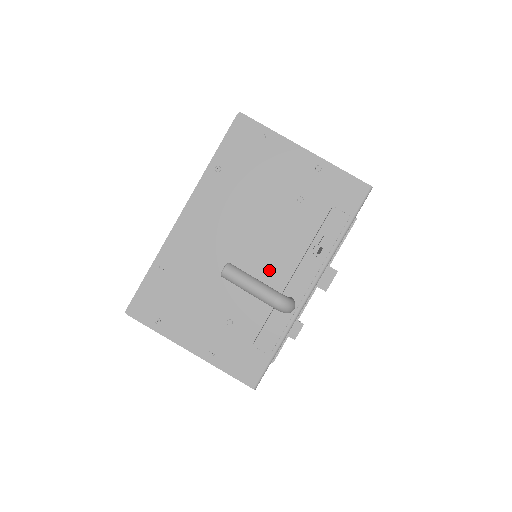
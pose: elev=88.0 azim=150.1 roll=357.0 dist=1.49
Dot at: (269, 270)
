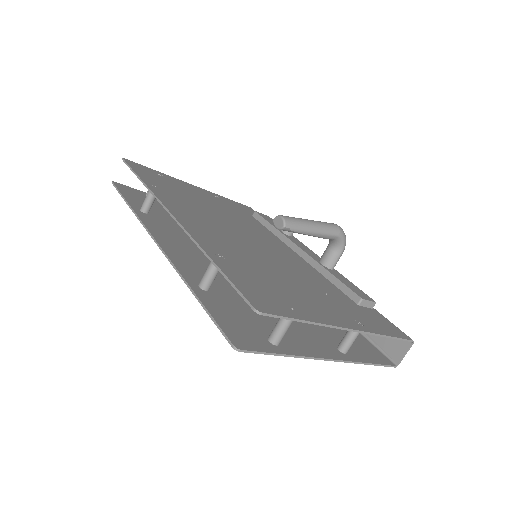
Dot at: (283, 251)
